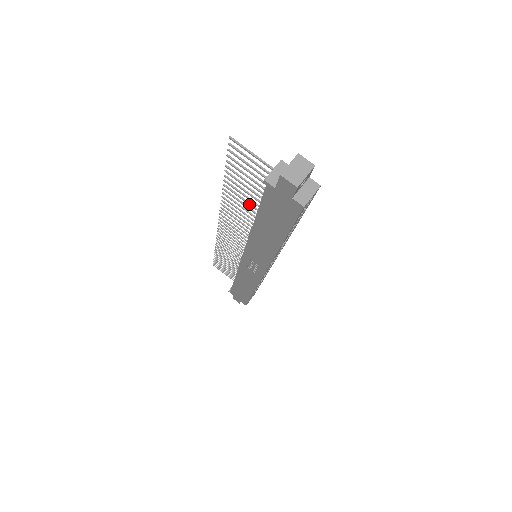
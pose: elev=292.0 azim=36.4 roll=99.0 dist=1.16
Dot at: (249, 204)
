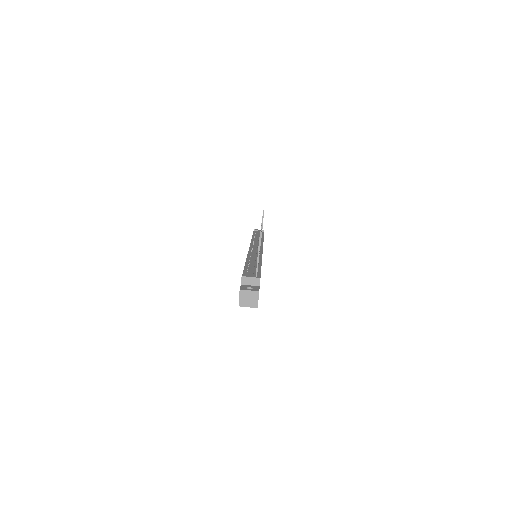
Dot at: occluded
